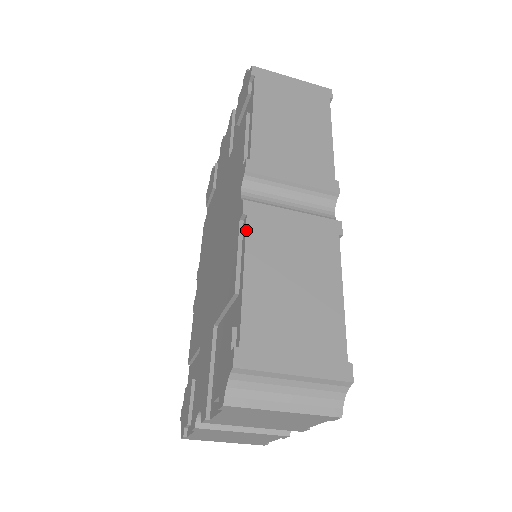
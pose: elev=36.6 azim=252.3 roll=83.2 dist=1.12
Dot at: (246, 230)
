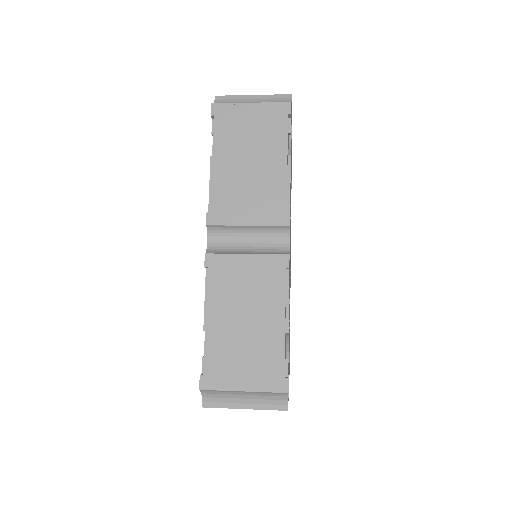
Dot at: (207, 281)
